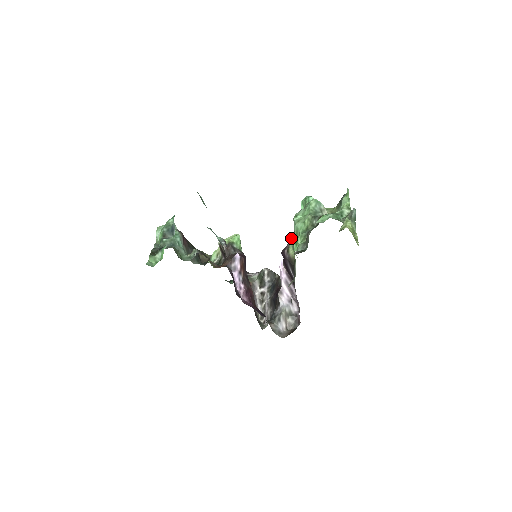
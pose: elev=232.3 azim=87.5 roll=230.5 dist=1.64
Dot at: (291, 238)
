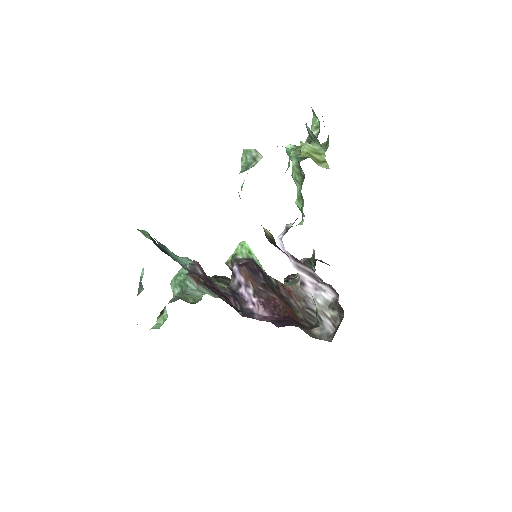
Dot at: occluded
